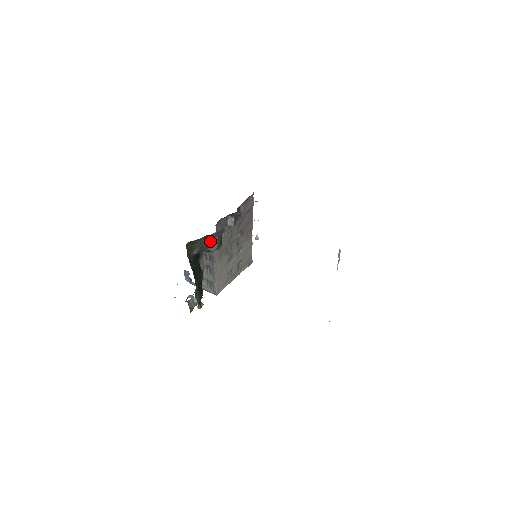
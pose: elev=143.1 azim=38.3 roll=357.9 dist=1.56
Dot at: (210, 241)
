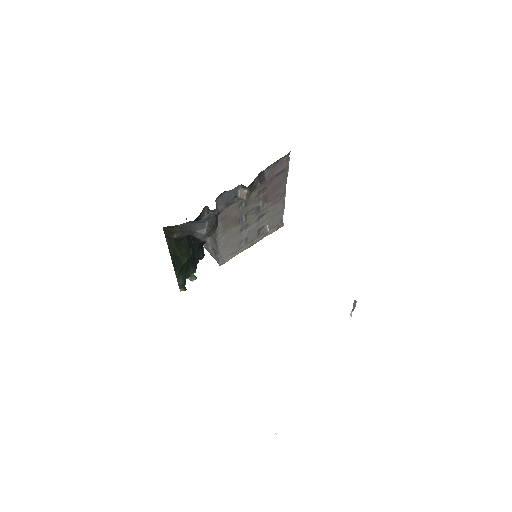
Dot at: (197, 226)
